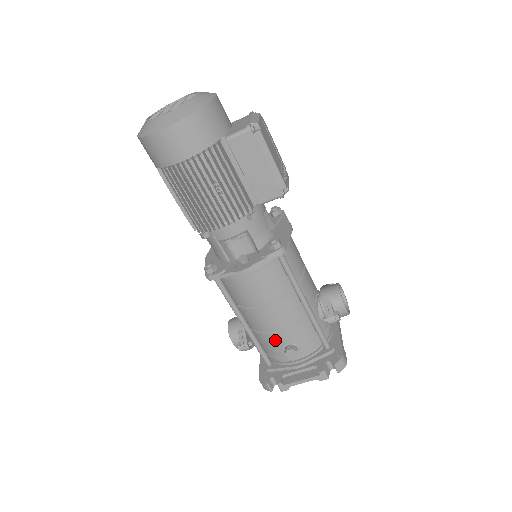
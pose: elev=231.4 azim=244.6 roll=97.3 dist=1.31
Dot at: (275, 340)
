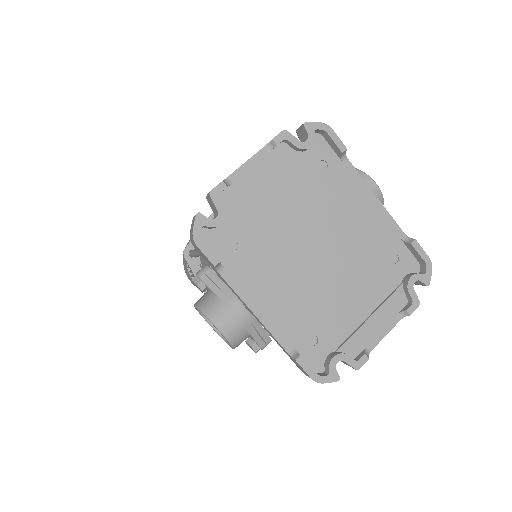
Dot at: occluded
